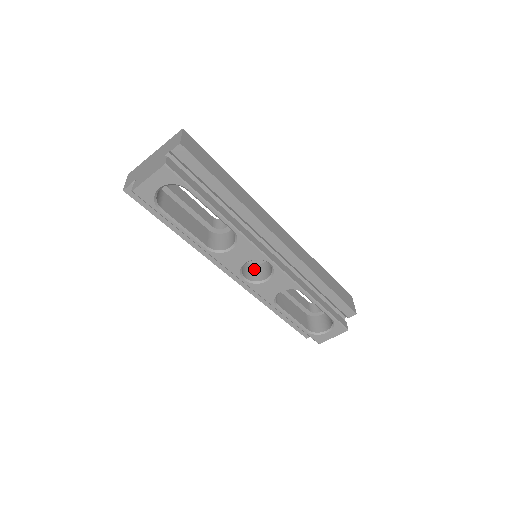
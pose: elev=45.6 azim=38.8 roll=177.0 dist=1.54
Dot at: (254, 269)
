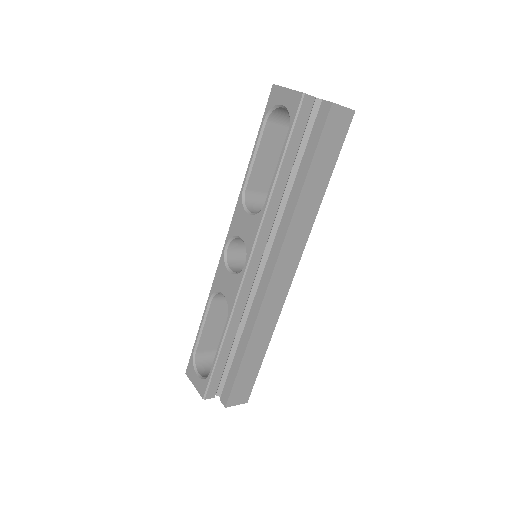
Dot at: (243, 260)
